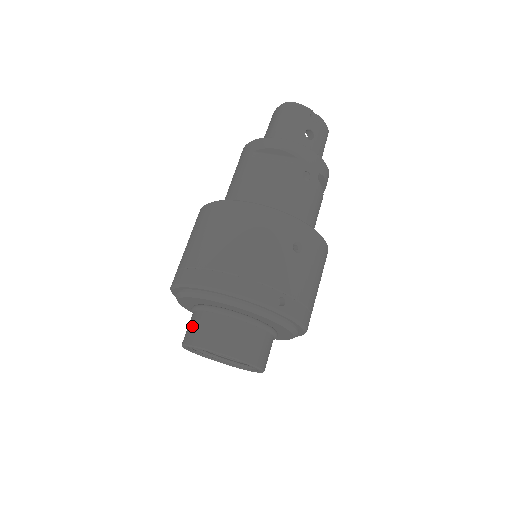
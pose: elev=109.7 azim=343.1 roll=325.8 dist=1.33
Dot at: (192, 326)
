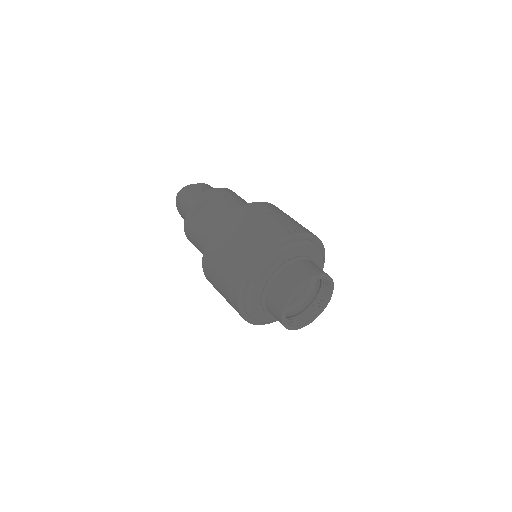
Dot at: (273, 303)
